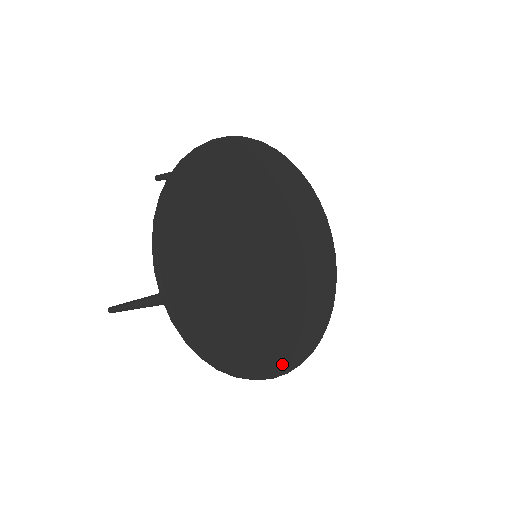
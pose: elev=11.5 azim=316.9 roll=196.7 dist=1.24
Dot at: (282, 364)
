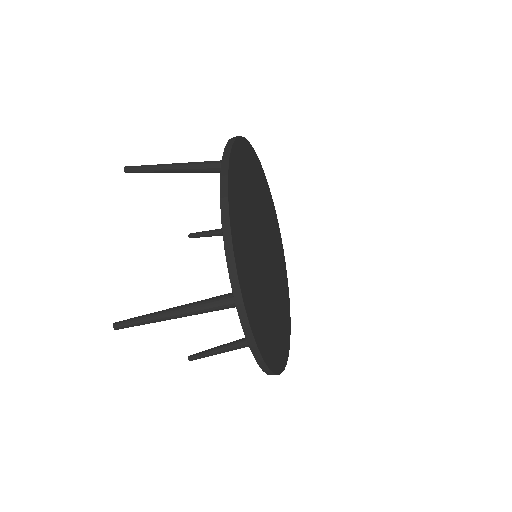
Dot at: (284, 356)
